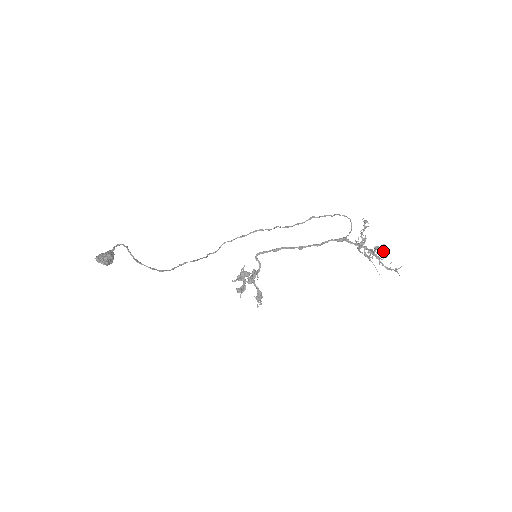
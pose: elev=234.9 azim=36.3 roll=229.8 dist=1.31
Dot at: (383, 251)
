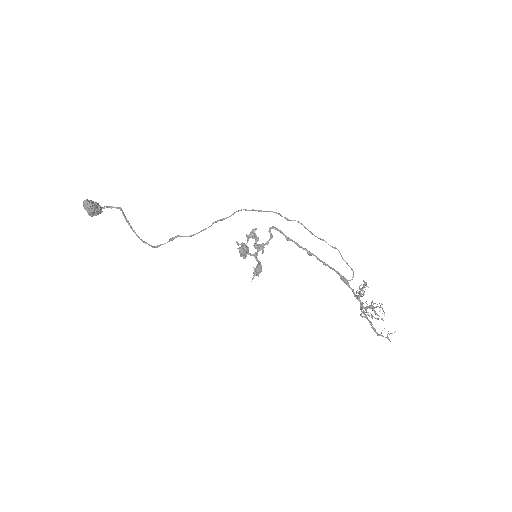
Dot at: (378, 315)
